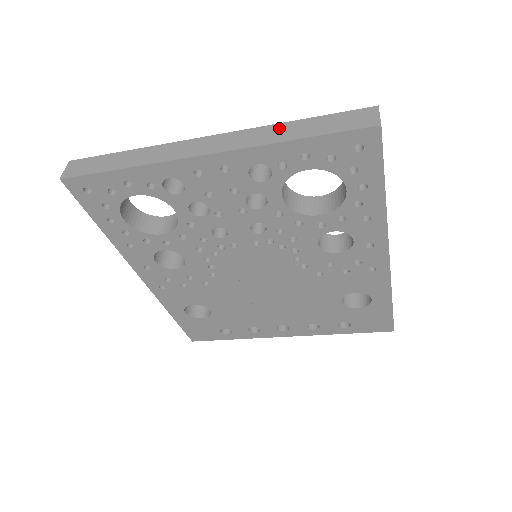
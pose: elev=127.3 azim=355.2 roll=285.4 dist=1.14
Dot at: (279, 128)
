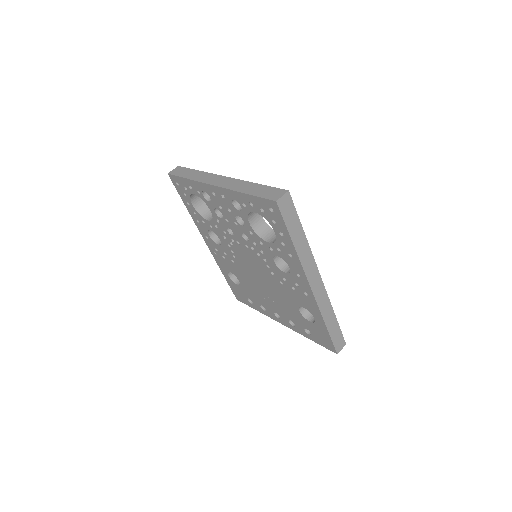
Dot at: (247, 184)
